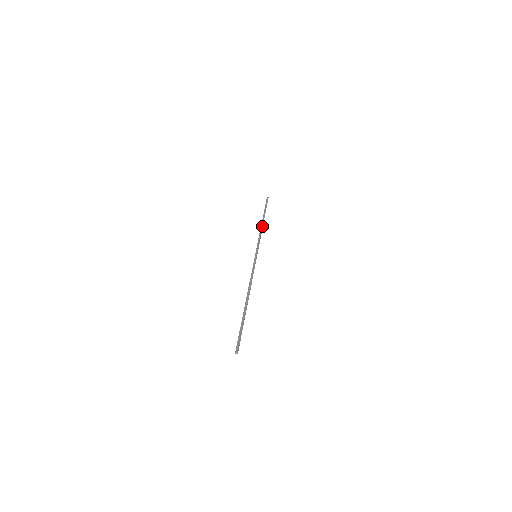
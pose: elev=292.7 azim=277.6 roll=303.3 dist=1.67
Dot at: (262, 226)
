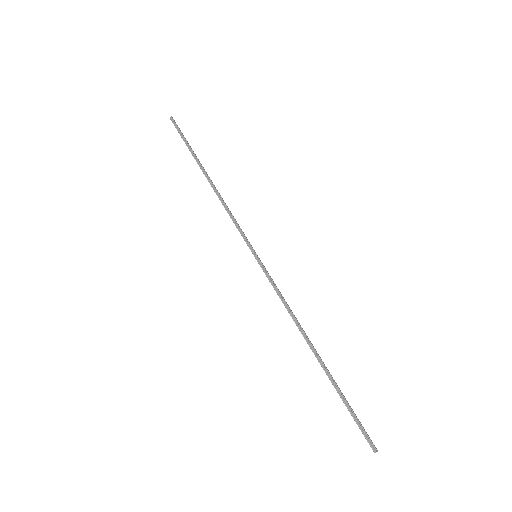
Dot at: (215, 189)
